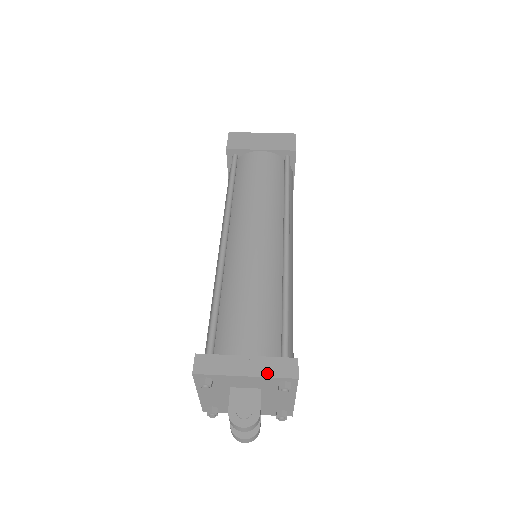
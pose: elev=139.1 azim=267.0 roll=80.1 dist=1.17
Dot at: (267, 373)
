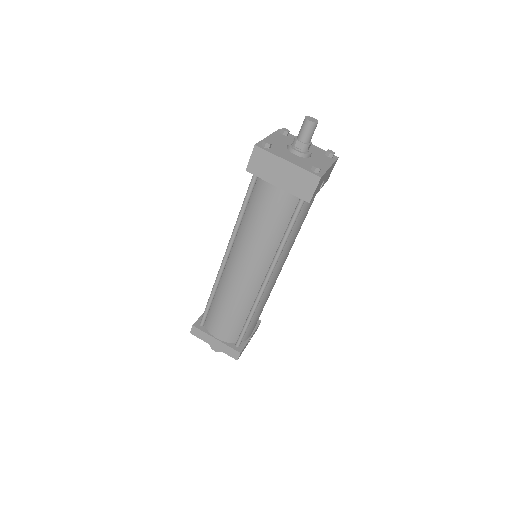
Dot at: (224, 351)
